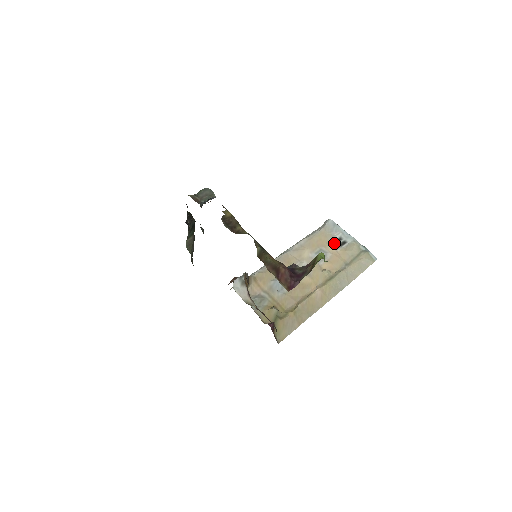
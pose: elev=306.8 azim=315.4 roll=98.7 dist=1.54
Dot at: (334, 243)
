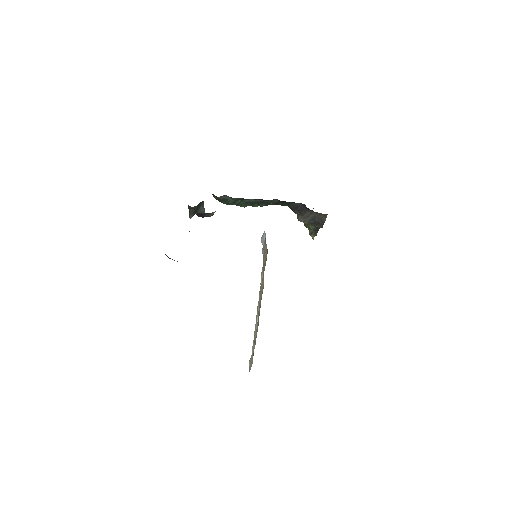
Dot at: occluded
